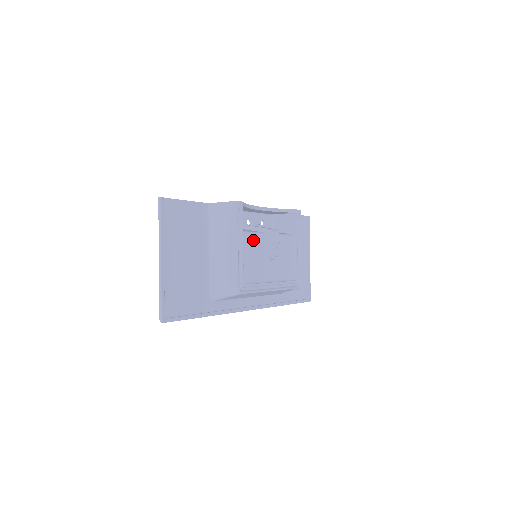
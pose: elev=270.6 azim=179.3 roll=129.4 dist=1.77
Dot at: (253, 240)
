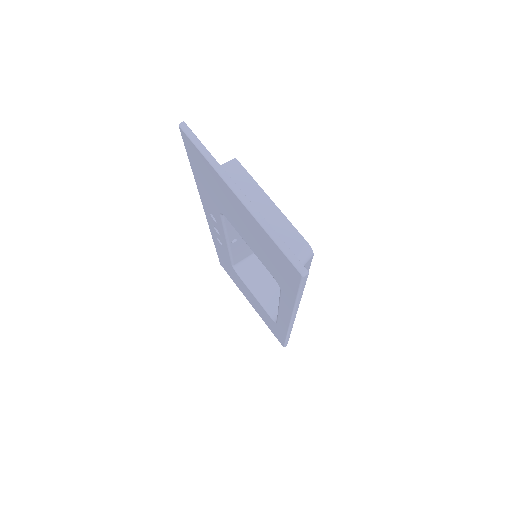
Dot at: occluded
